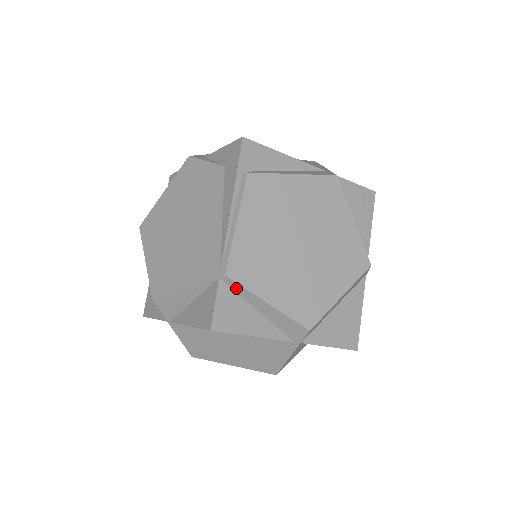
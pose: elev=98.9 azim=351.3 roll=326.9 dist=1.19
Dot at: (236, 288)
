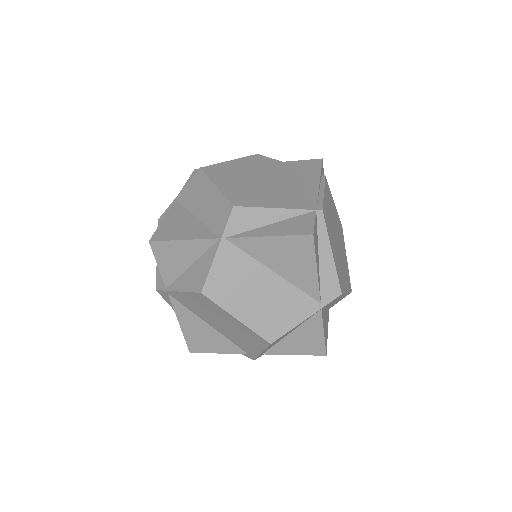
Dot at: (320, 226)
